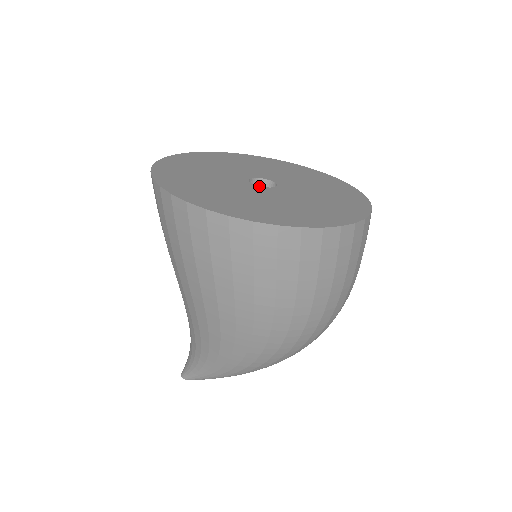
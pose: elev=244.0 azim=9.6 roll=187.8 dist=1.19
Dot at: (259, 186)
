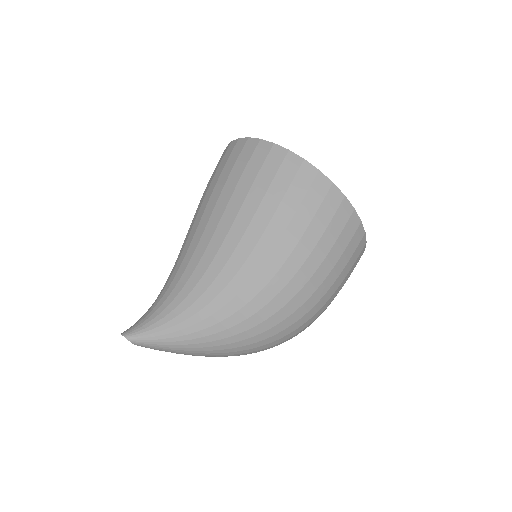
Dot at: occluded
